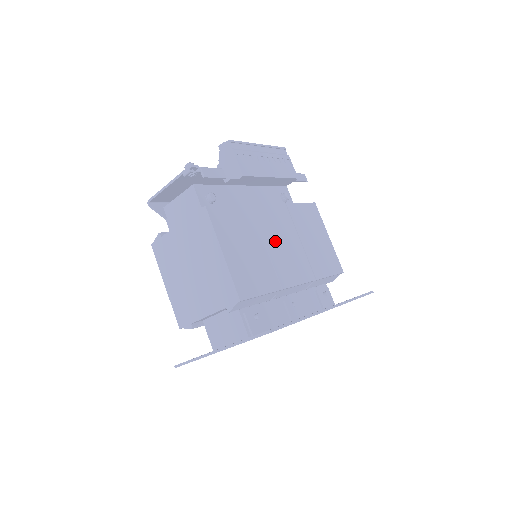
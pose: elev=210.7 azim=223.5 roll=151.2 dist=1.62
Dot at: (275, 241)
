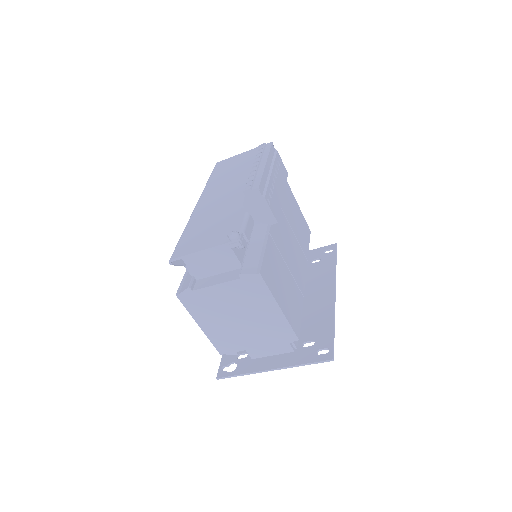
Dot at: (287, 253)
